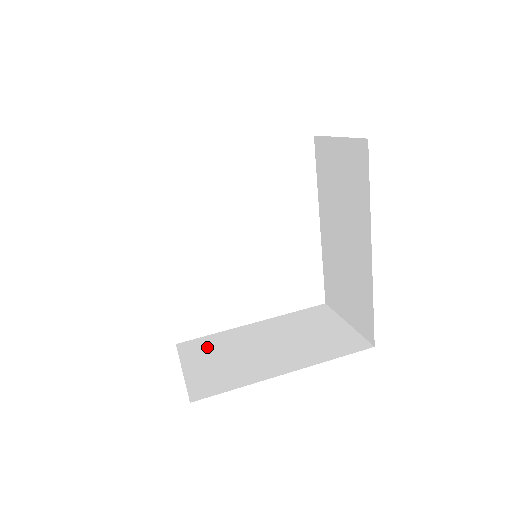
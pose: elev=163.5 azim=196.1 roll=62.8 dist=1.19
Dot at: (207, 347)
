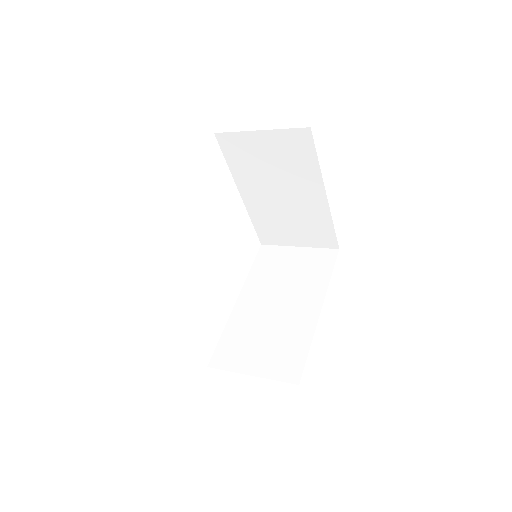
Dot at: occluded
